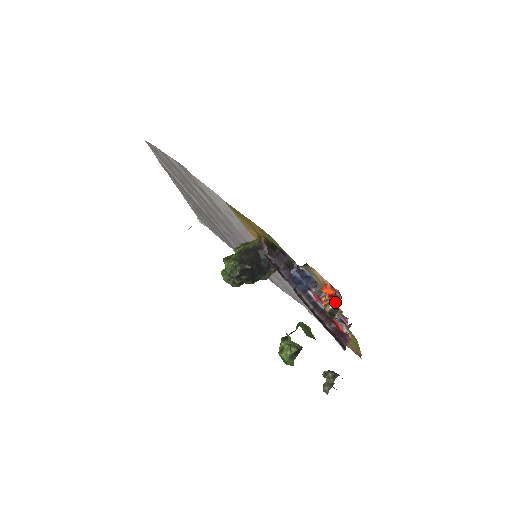
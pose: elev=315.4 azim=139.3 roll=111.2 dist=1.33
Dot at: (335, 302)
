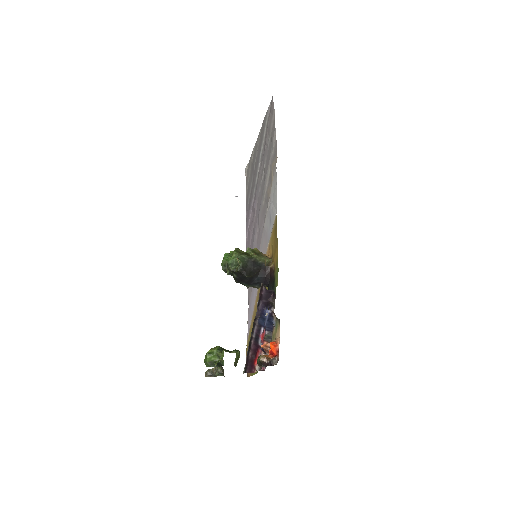
Dot at: (270, 361)
